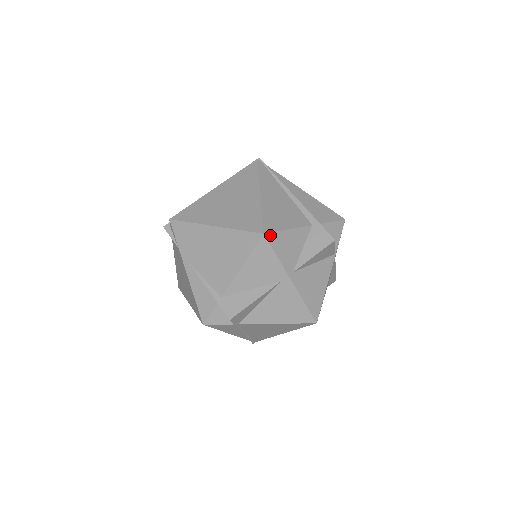
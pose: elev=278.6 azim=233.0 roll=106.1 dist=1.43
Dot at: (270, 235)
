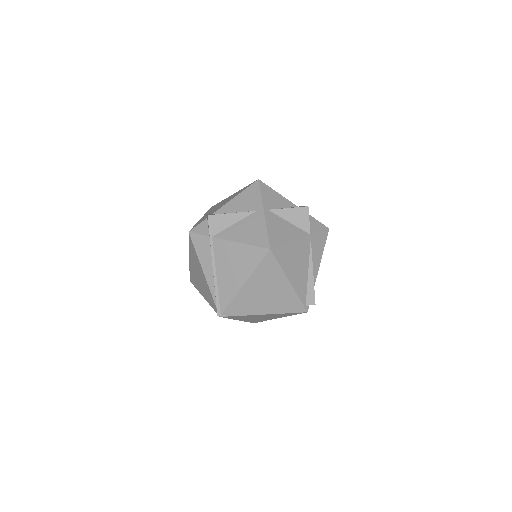
Dot at: (263, 183)
